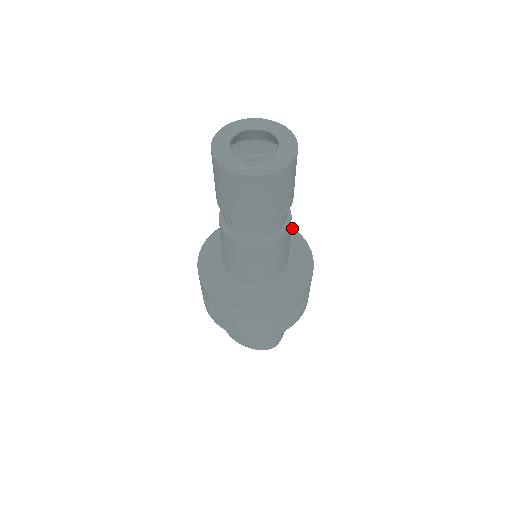
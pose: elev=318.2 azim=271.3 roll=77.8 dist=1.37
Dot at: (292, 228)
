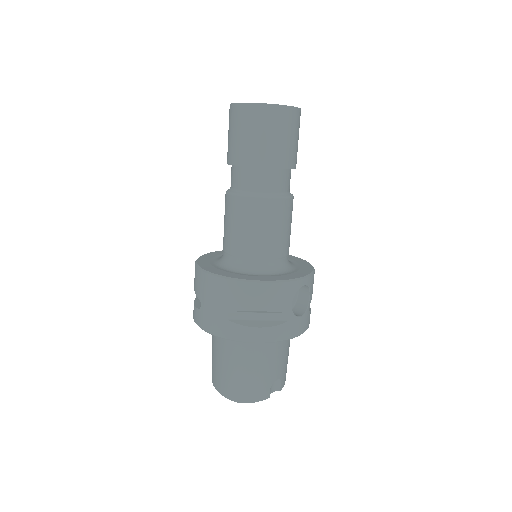
Dot at: occluded
